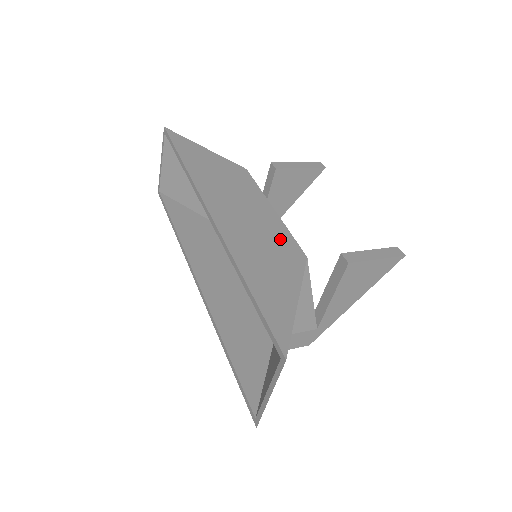
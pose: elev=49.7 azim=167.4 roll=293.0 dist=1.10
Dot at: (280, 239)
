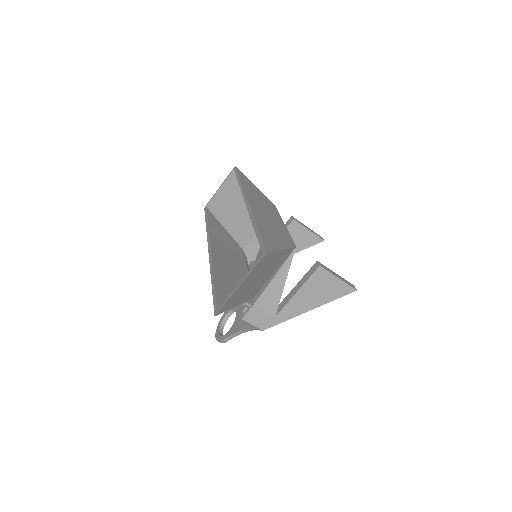
Dot at: (283, 232)
